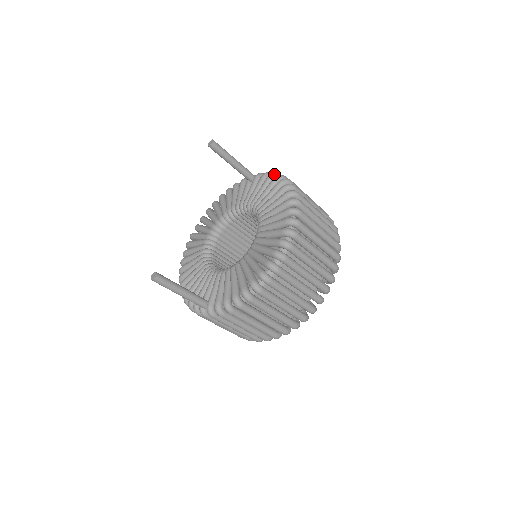
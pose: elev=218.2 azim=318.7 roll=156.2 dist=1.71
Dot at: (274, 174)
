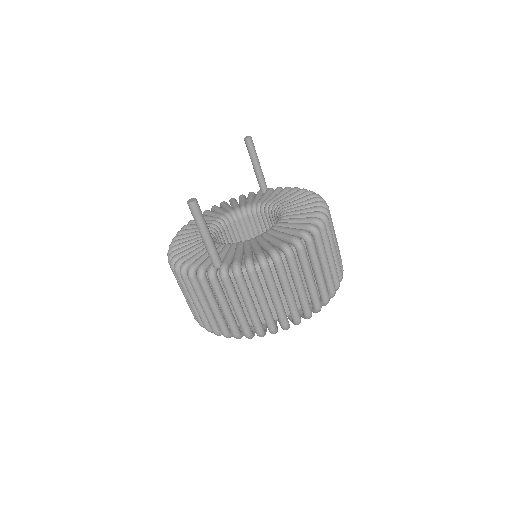
Dot at: occluded
